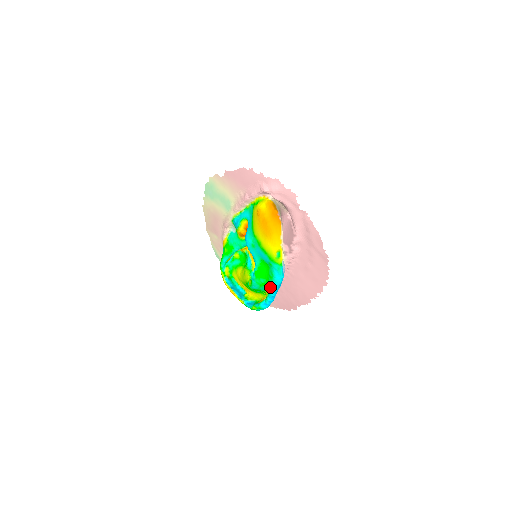
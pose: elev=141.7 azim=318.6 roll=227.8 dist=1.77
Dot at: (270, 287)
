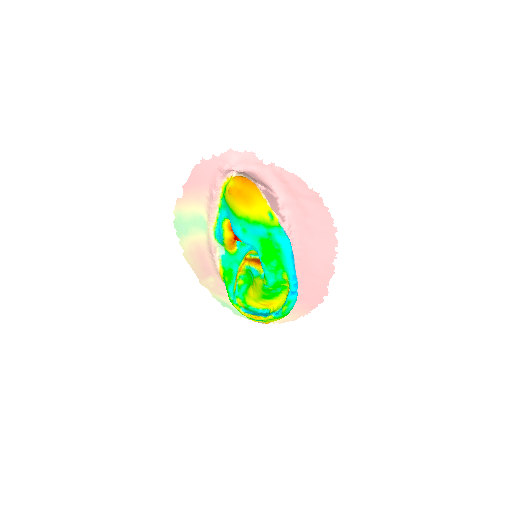
Dot at: (284, 264)
